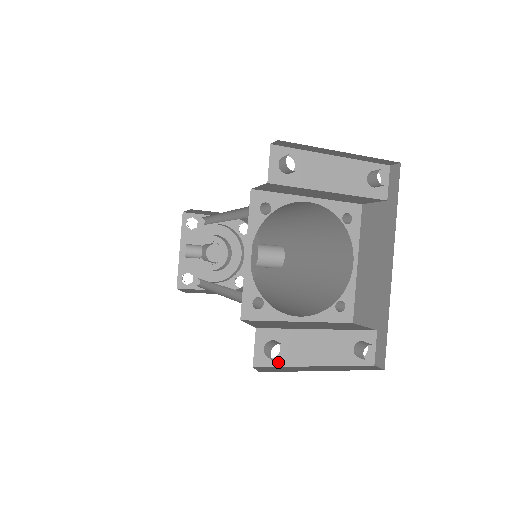
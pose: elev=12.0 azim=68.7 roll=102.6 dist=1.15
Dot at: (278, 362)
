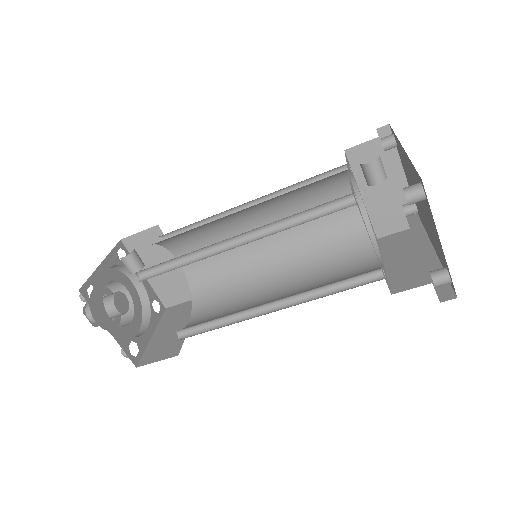
Dot at: occluded
